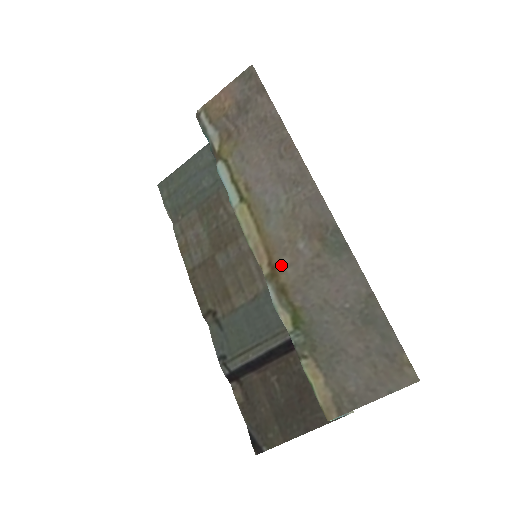
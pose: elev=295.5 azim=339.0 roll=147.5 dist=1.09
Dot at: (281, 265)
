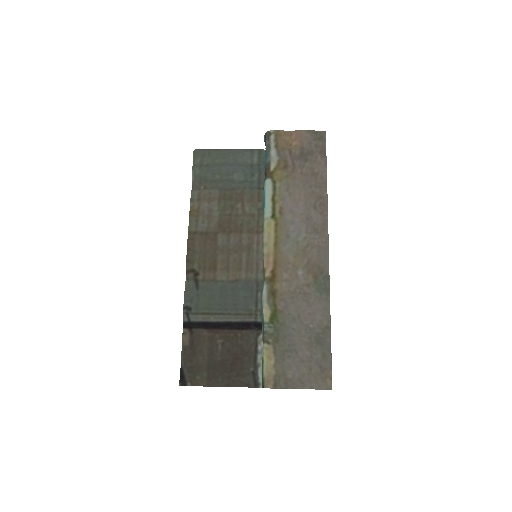
Dot at: (280, 277)
